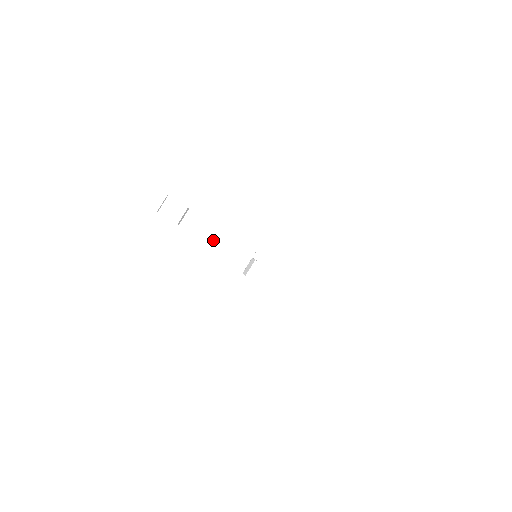
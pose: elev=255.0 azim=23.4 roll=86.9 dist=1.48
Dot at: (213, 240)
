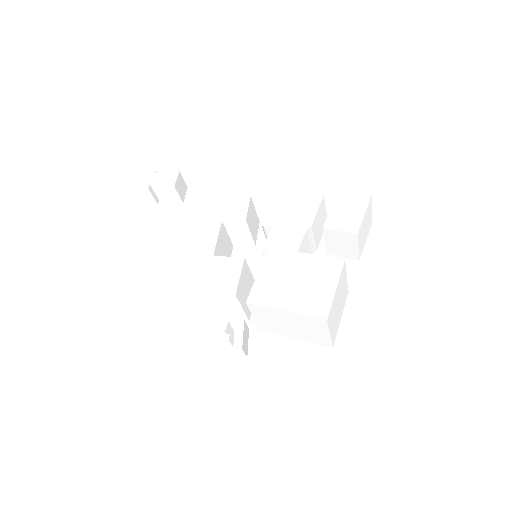
Dot at: (195, 312)
